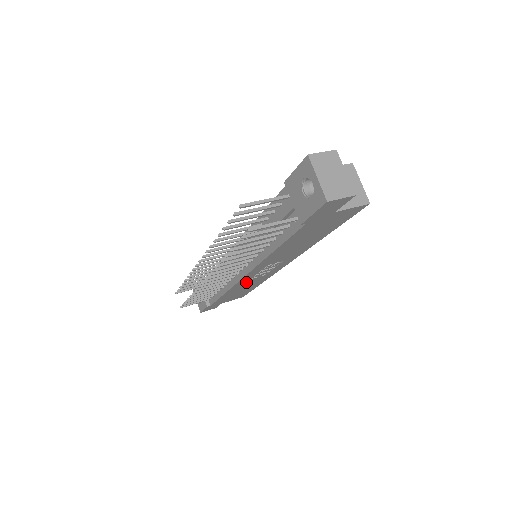
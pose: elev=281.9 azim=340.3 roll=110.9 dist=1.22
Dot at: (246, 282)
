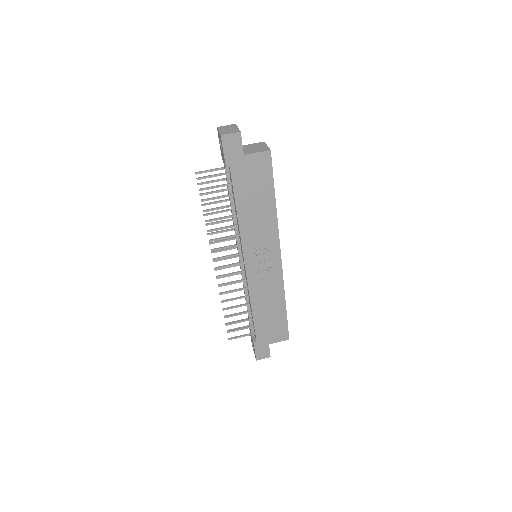
Dot at: (259, 287)
